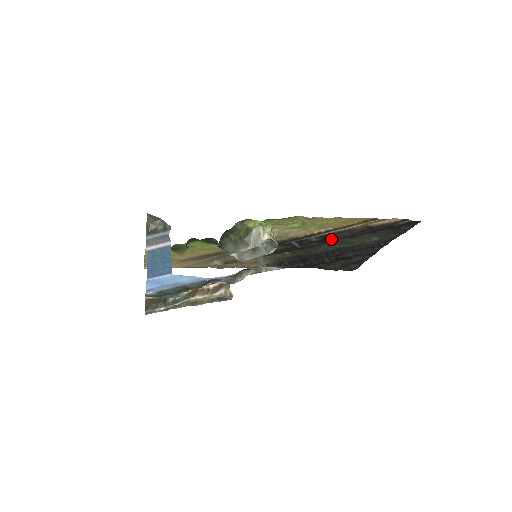
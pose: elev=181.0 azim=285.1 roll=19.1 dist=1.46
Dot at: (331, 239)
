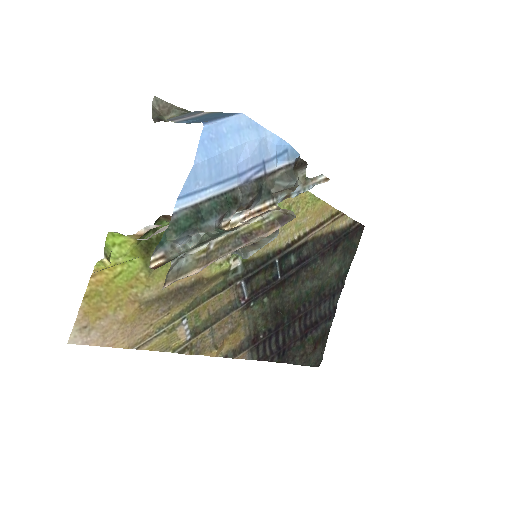
Dot at: (306, 259)
